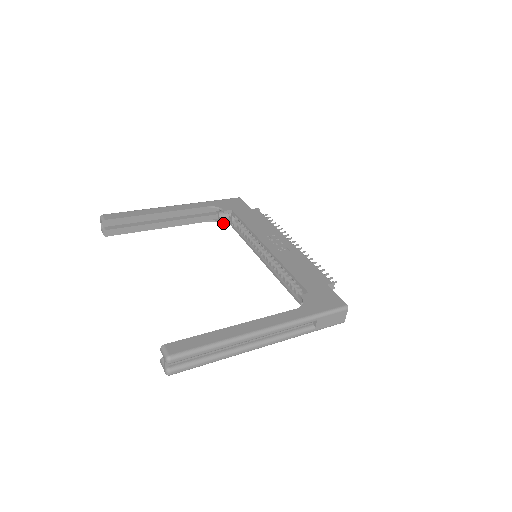
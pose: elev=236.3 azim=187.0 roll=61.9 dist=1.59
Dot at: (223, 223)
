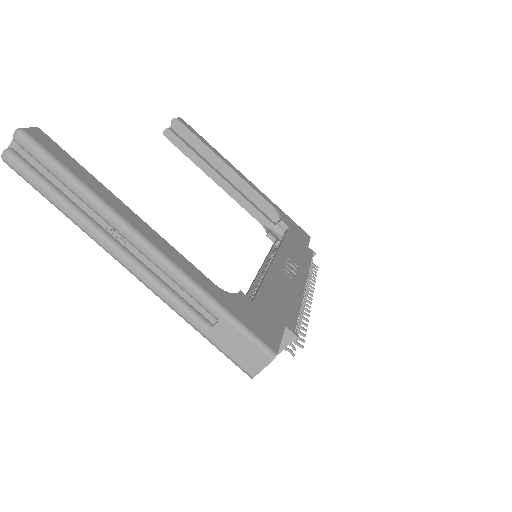
Dot at: (269, 232)
